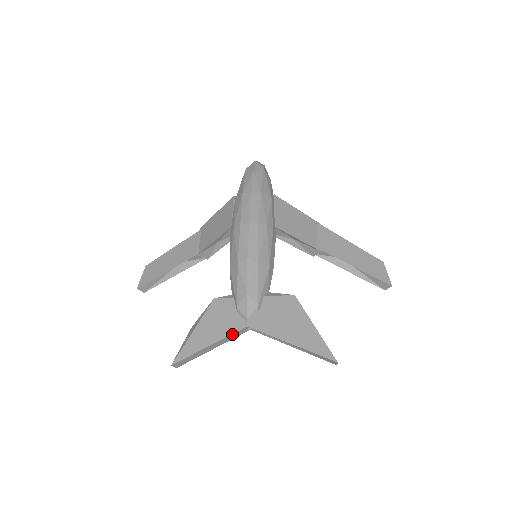
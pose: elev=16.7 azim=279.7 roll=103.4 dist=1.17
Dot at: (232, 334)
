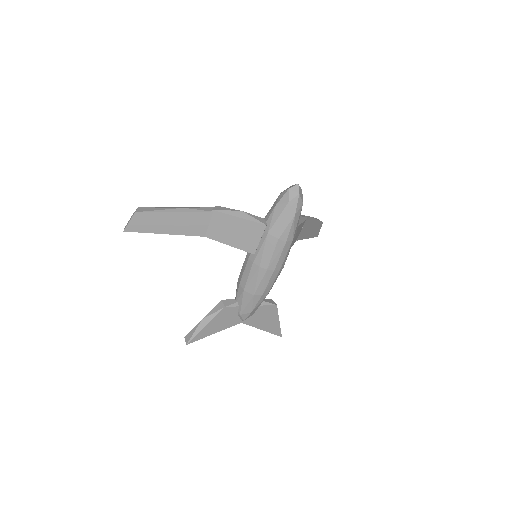
Dot at: occluded
